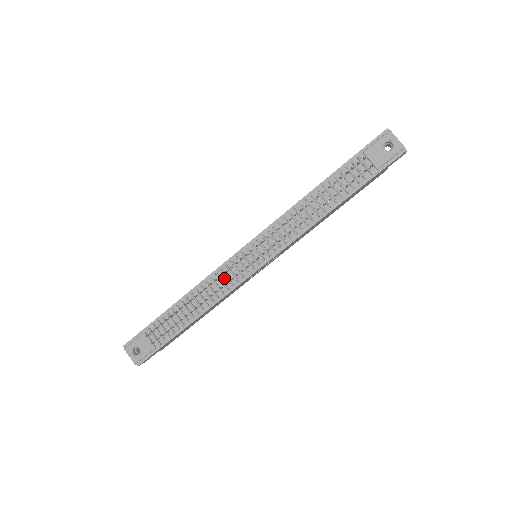
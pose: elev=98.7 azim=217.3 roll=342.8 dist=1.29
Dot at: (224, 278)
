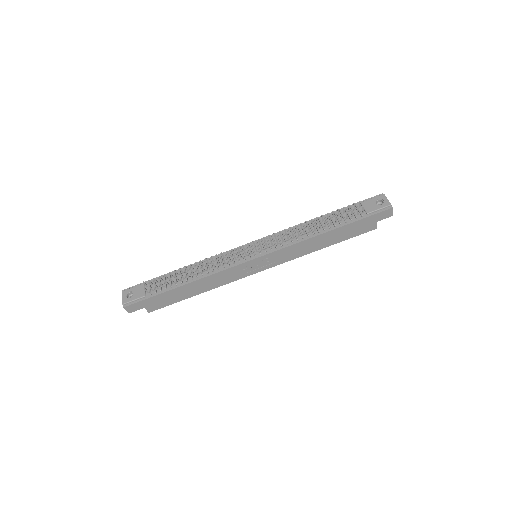
Dot at: (225, 260)
